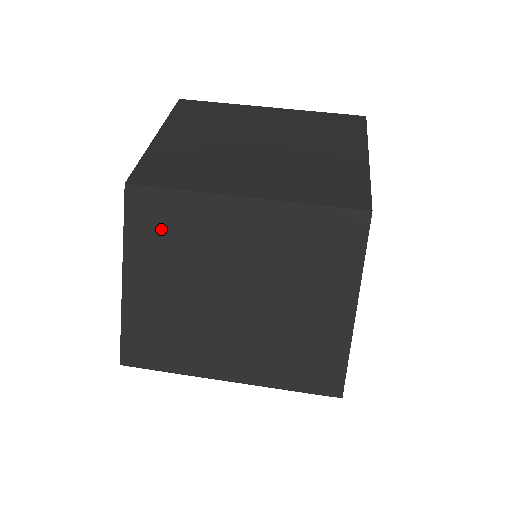
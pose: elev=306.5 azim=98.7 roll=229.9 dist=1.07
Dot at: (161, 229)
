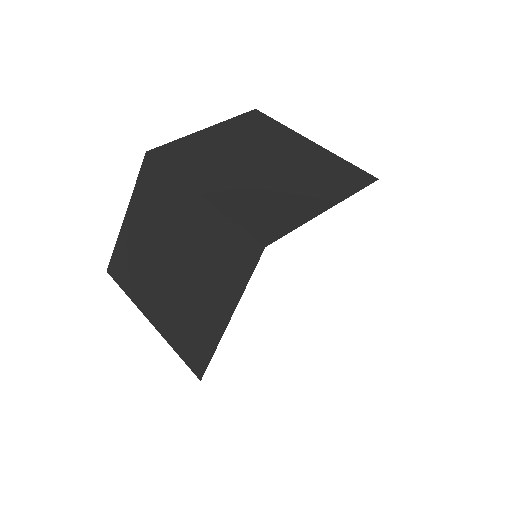
Dot at: (152, 192)
